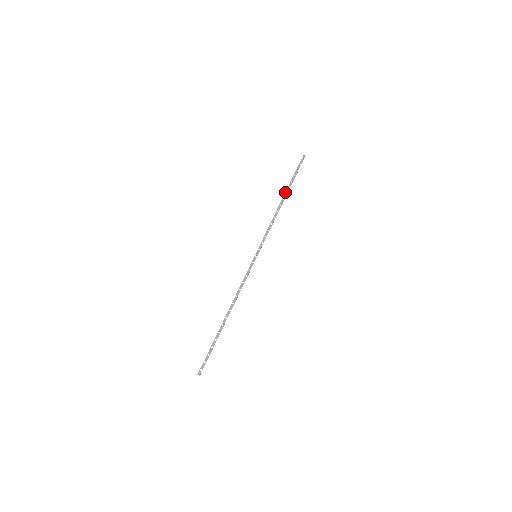
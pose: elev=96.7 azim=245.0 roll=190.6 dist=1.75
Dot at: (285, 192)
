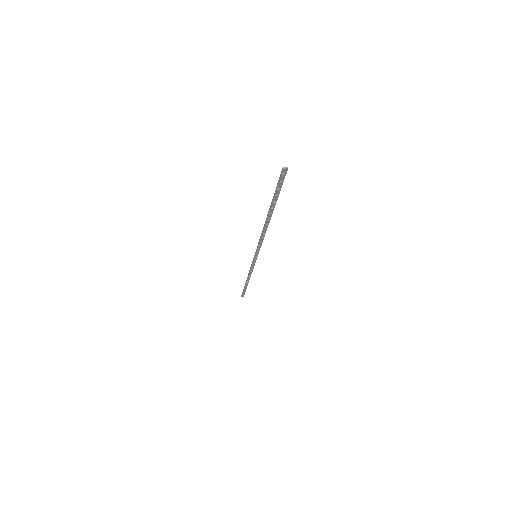
Dot at: (245, 283)
